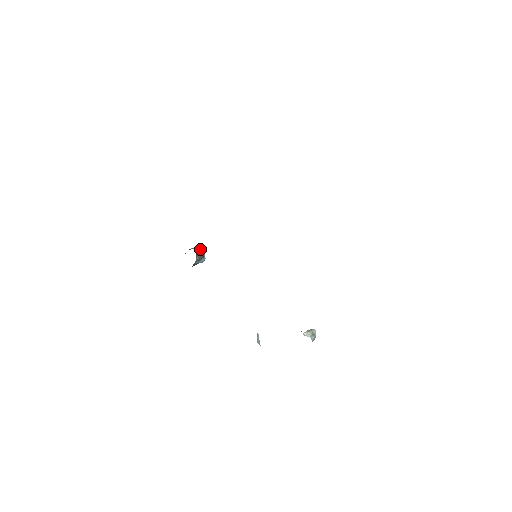
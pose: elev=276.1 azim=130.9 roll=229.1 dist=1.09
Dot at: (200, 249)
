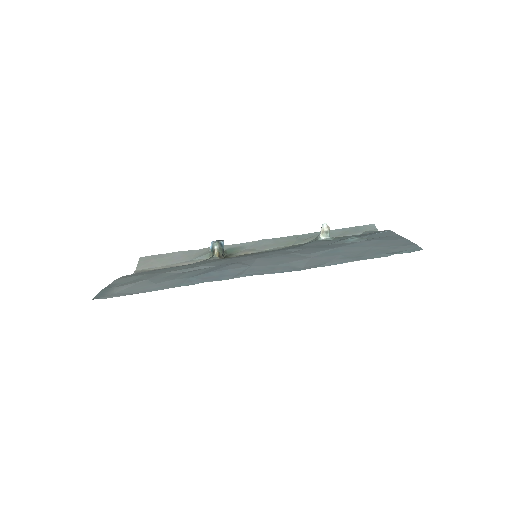
Dot at: (217, 252)
